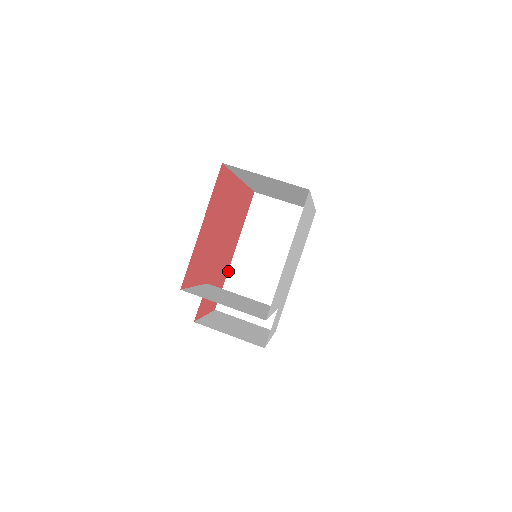
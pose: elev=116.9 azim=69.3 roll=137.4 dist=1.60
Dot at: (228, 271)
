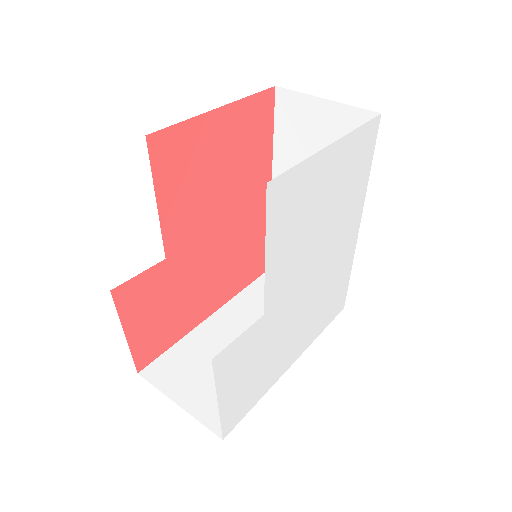
Dot at: (189, 332)
